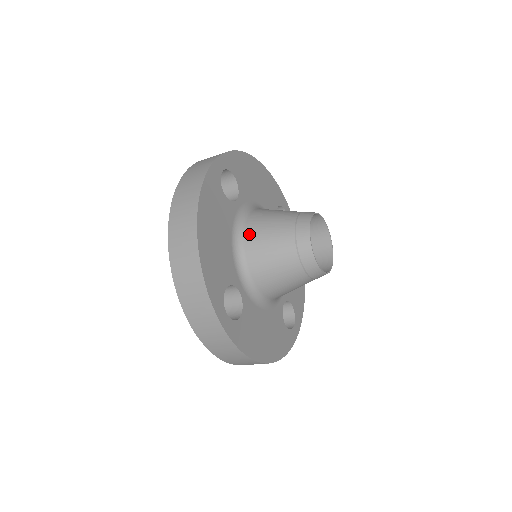
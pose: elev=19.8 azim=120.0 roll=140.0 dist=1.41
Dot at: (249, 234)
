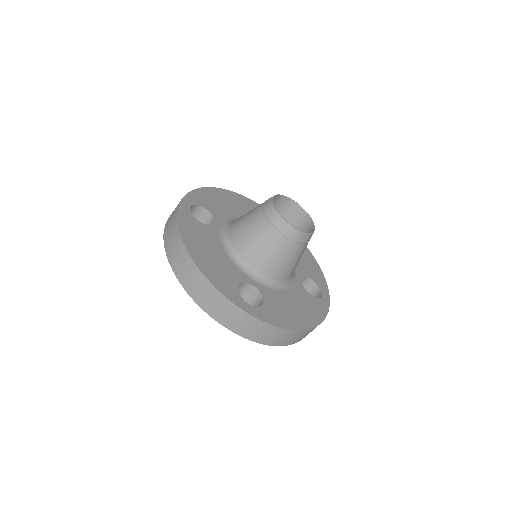
Dot at: (235, 240)
